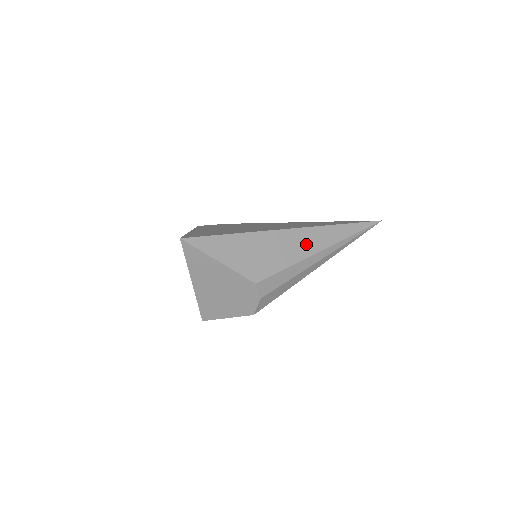
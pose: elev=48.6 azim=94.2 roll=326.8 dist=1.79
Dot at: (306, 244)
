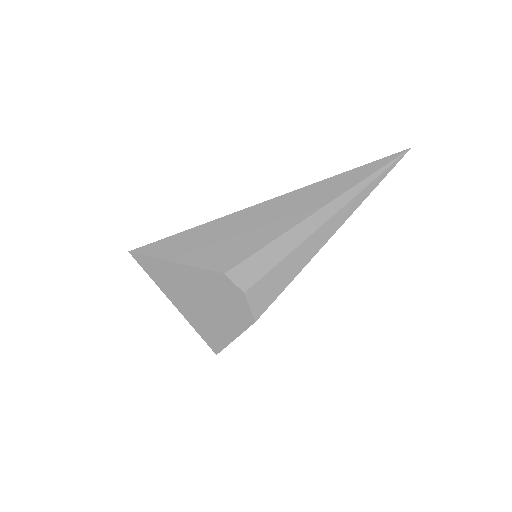
Dot at: (292, 210)
